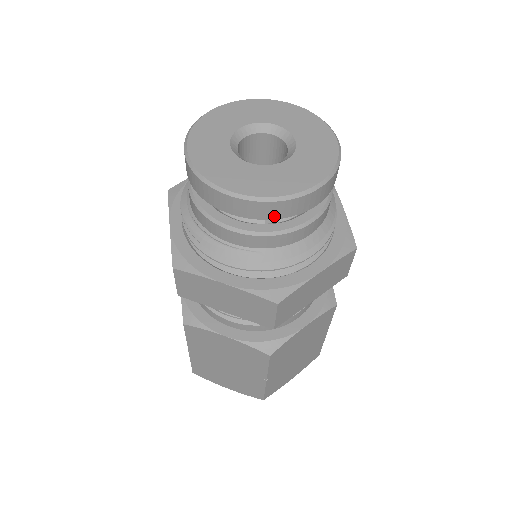
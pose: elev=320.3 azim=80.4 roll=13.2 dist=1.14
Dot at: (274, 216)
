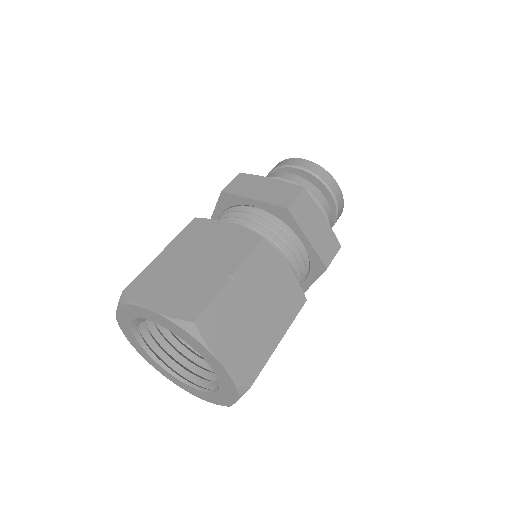
Dot at: (278, 166)
